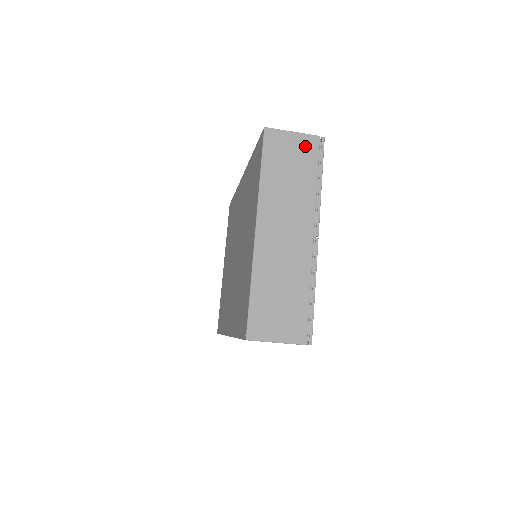
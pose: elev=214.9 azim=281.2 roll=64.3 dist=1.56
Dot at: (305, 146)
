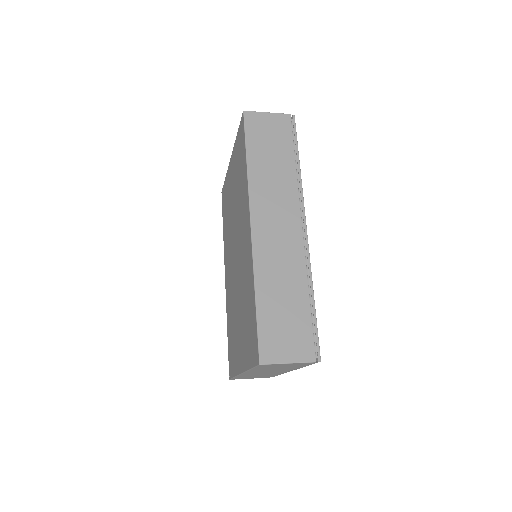
Dot at: (298, 364)
